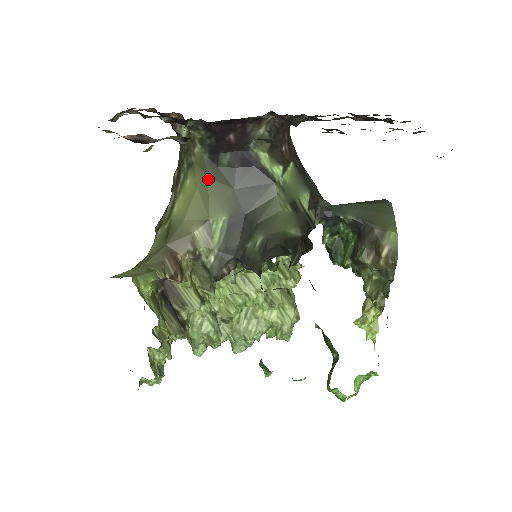
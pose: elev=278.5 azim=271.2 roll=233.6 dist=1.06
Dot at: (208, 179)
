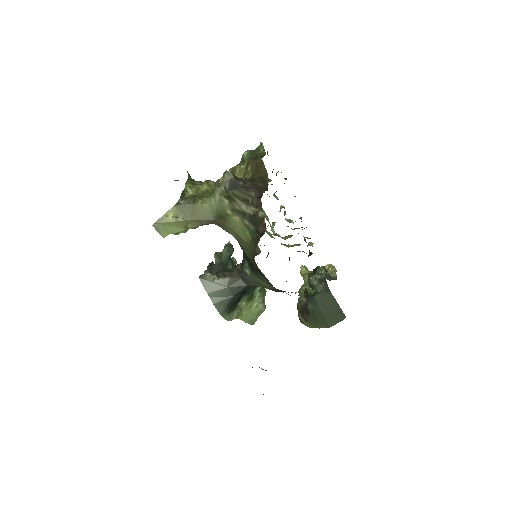
Dot at: occluded
